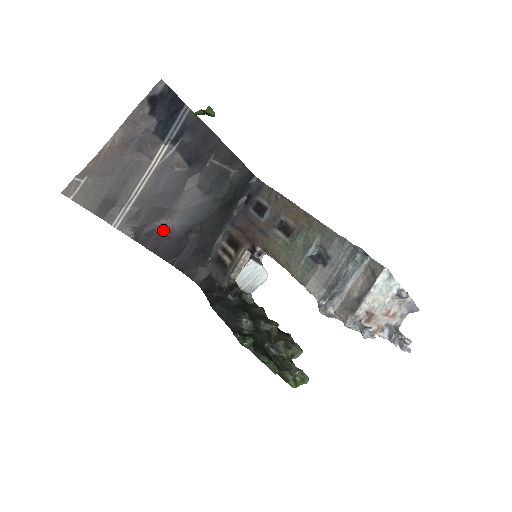
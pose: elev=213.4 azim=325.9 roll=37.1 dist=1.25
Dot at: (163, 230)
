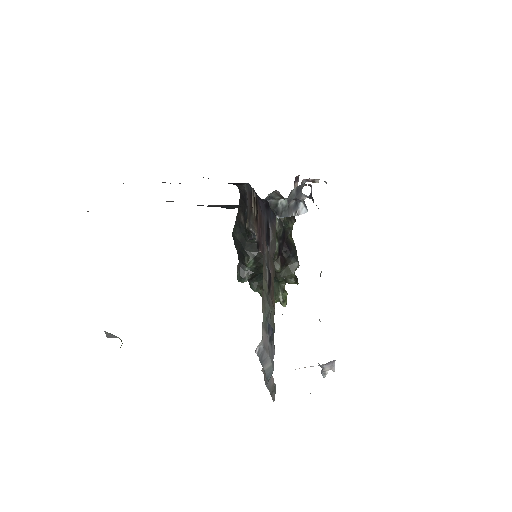
Dot at: occluded
